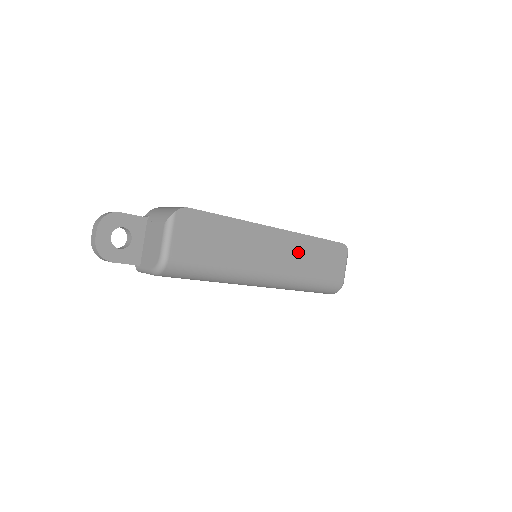
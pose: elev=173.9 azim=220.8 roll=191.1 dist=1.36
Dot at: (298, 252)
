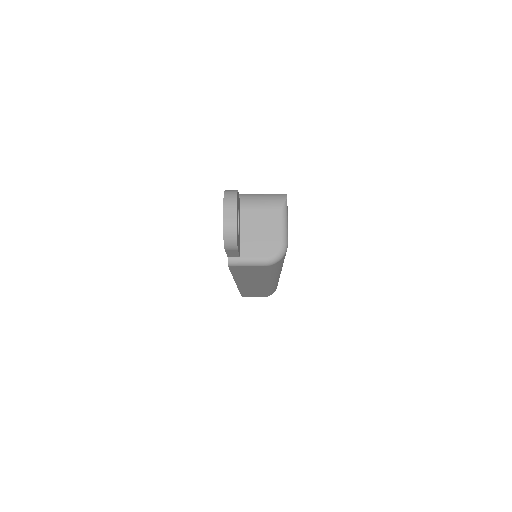
Dot at: occluded
